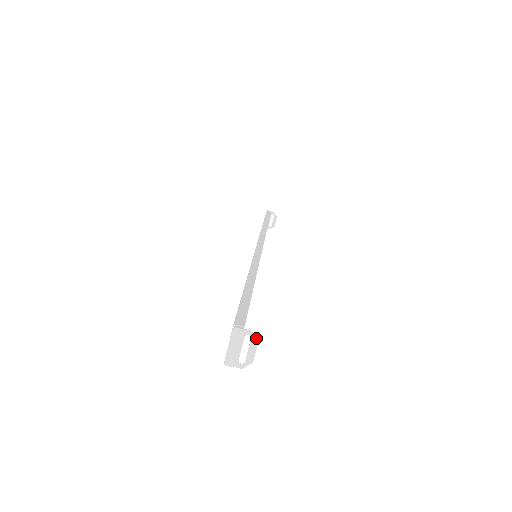
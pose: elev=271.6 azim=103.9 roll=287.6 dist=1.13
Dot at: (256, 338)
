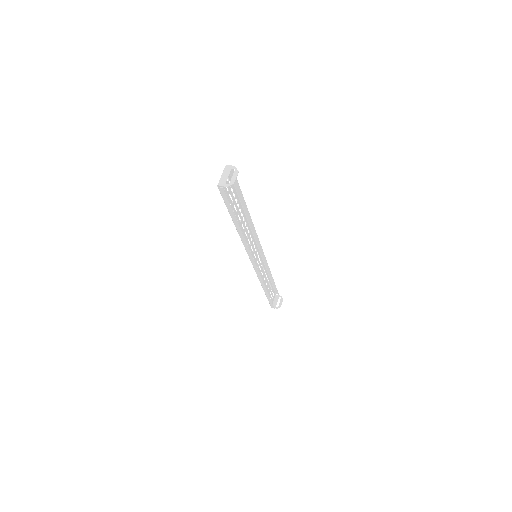
Dot at: occluded
